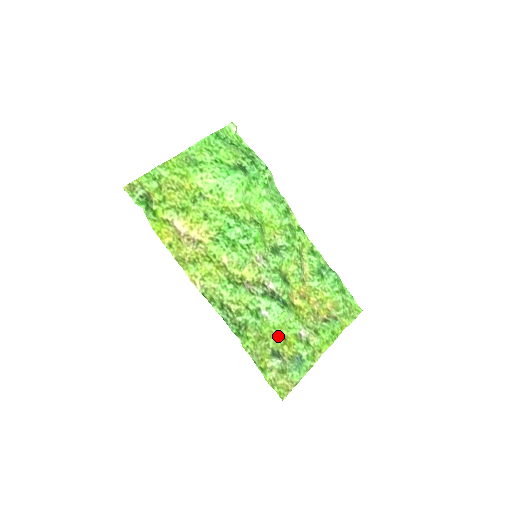
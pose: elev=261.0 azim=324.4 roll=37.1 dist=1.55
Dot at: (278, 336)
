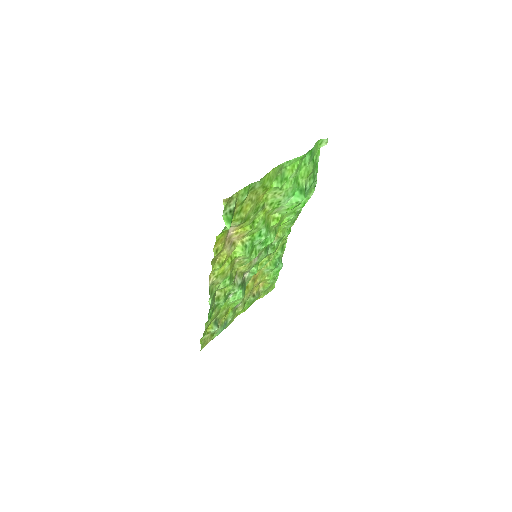
Dot at: (226, 311)
